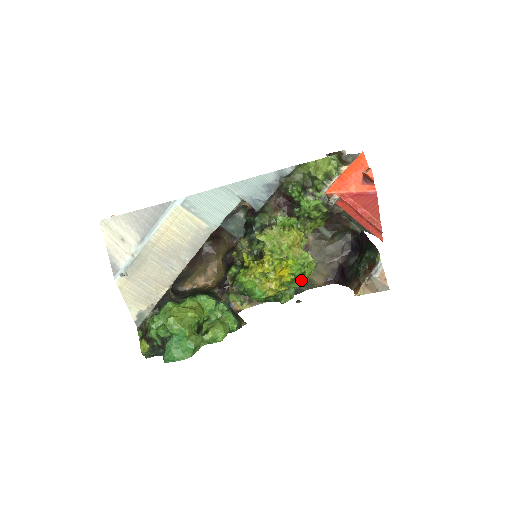
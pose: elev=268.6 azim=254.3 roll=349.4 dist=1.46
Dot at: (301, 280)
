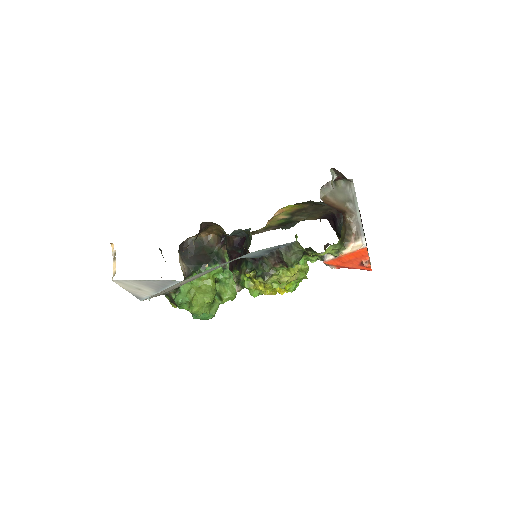
Dot at: occluded
